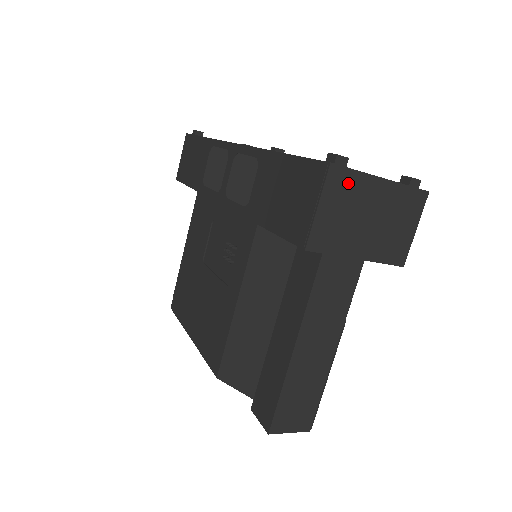
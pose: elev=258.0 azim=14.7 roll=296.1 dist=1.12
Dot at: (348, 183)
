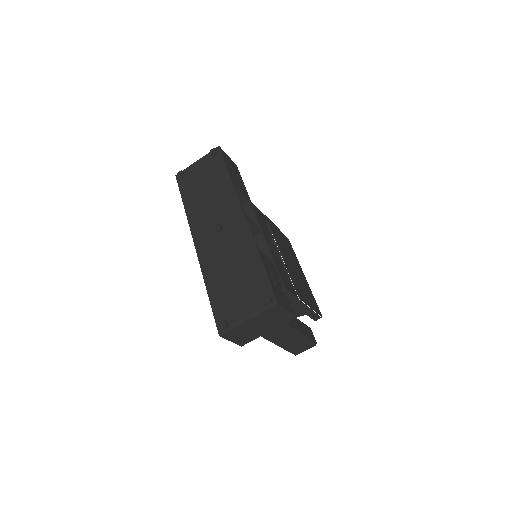
Dot at: (234, 332)
